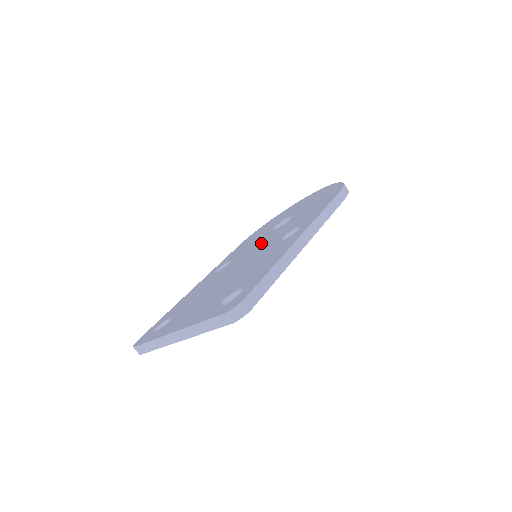
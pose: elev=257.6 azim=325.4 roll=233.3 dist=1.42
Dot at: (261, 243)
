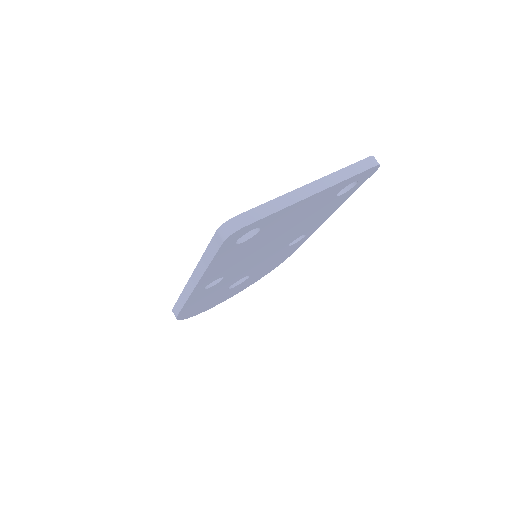
Dot at: occluded
